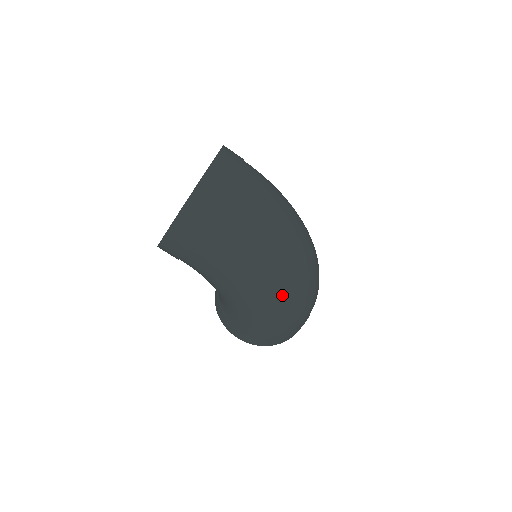
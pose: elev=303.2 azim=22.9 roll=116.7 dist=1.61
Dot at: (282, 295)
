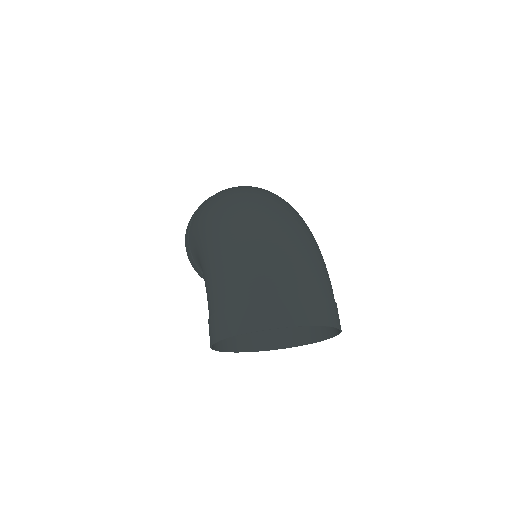
Dot at: (225, 219)
